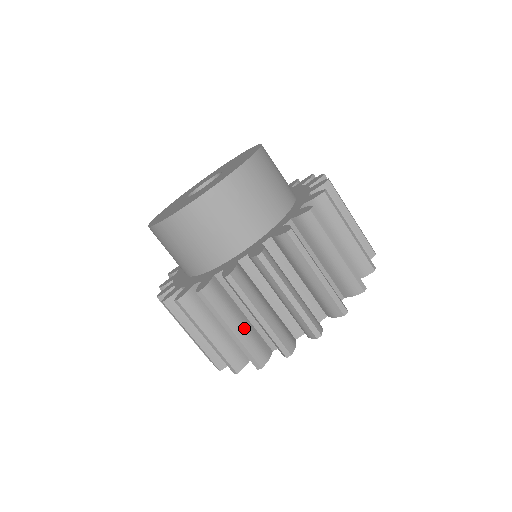
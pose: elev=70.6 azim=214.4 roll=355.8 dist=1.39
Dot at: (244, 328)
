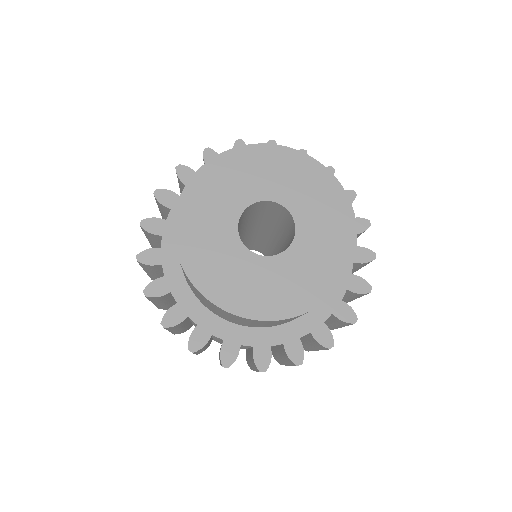
Dot at: occluded
